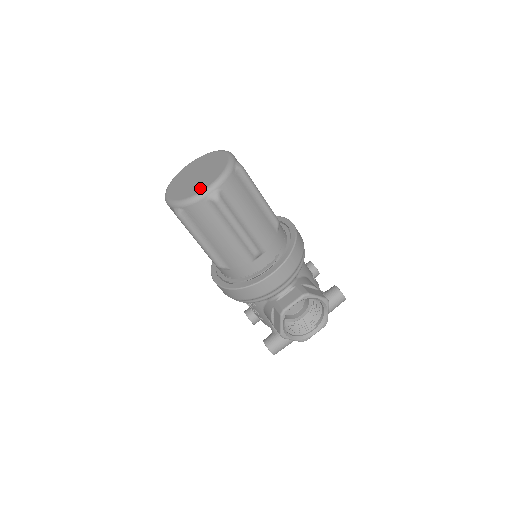
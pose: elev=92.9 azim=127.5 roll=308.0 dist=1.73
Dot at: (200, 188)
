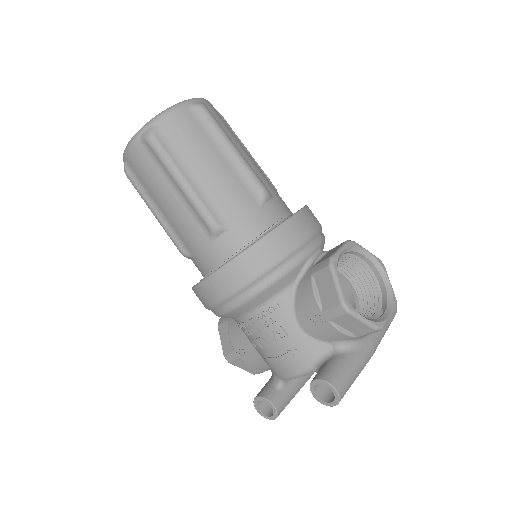
Dot at: occluded
